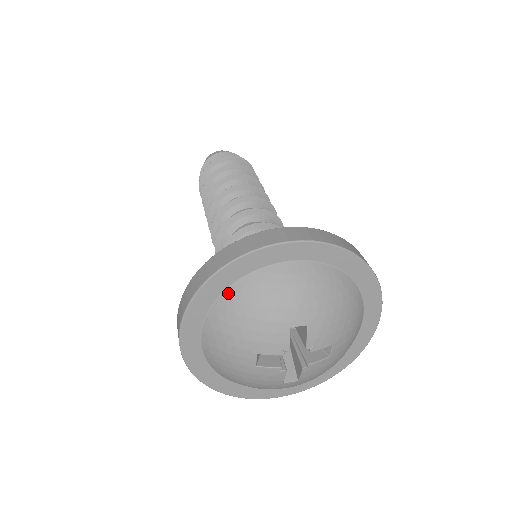
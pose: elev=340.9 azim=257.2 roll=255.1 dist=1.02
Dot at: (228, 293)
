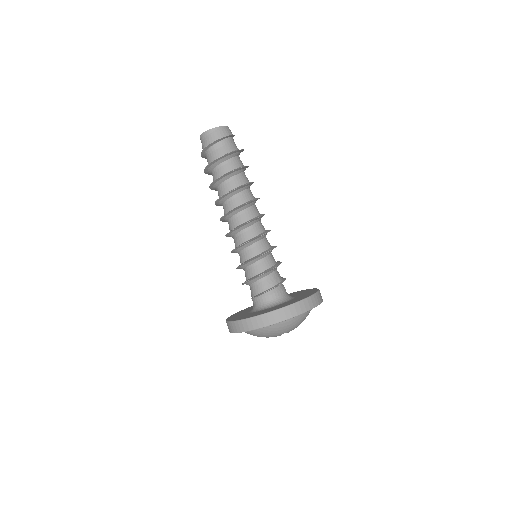
Dot at: (256, 329)
